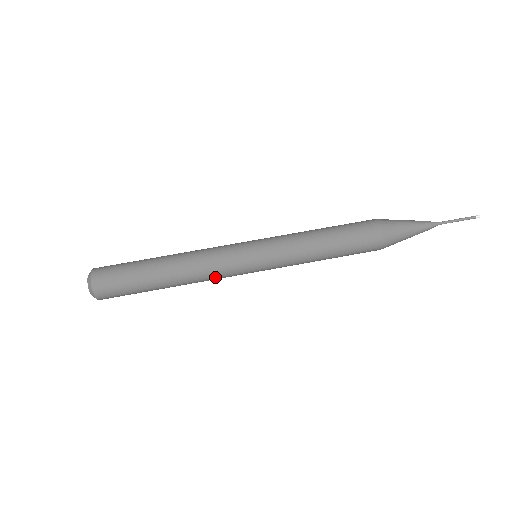
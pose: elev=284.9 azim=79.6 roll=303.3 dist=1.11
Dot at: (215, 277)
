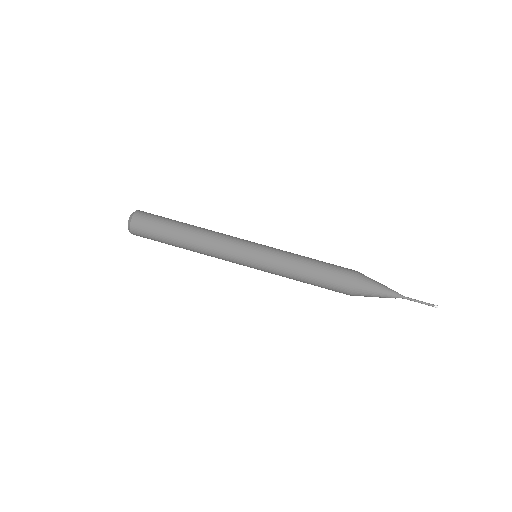
Dot at: (220, 254)
